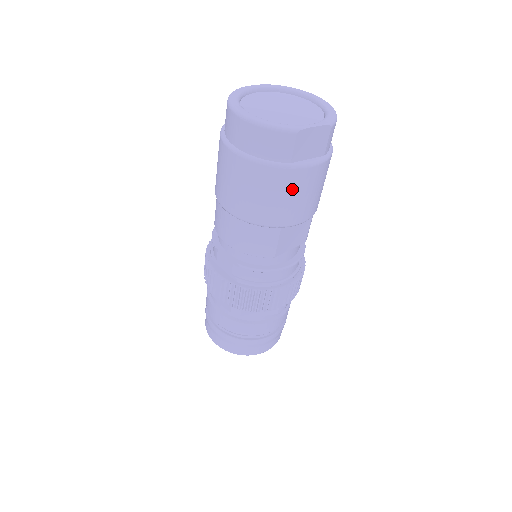
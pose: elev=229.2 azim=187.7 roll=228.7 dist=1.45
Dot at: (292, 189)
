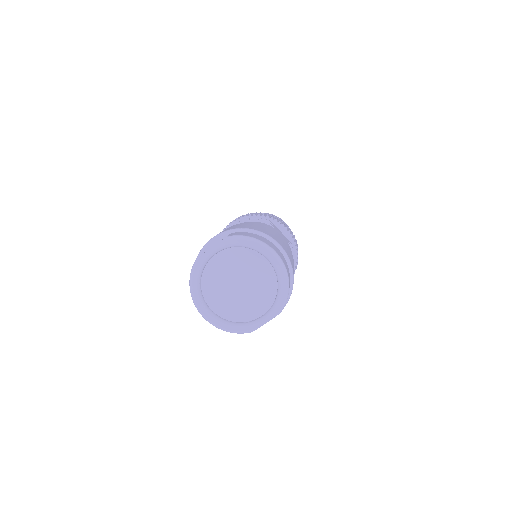
Dot at: occluded
